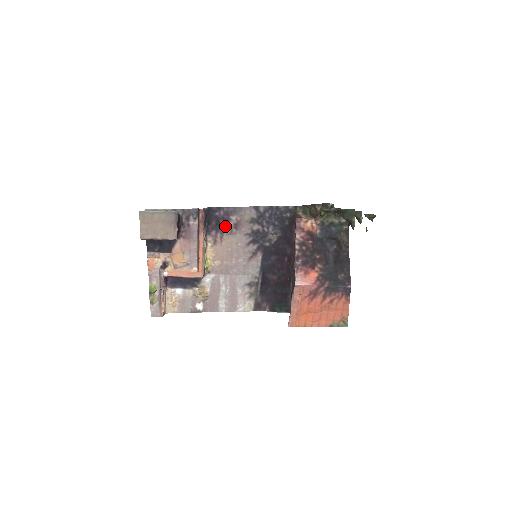
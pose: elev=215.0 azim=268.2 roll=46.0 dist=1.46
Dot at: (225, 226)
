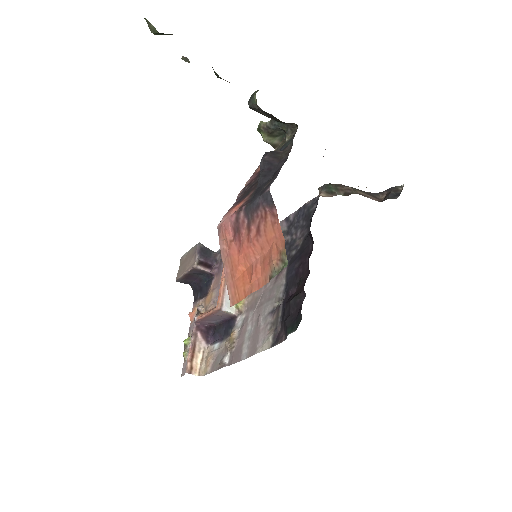
Dot at: occluded
